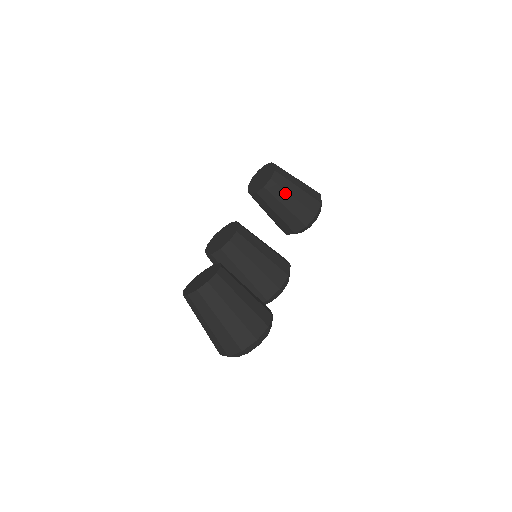
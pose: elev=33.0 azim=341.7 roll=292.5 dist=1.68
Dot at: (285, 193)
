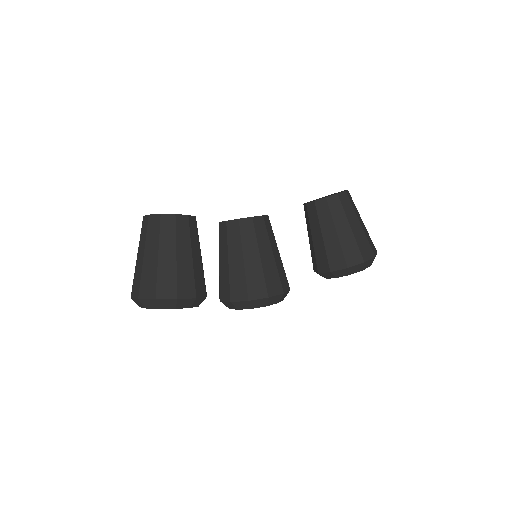
Dot at: (331, 221)
